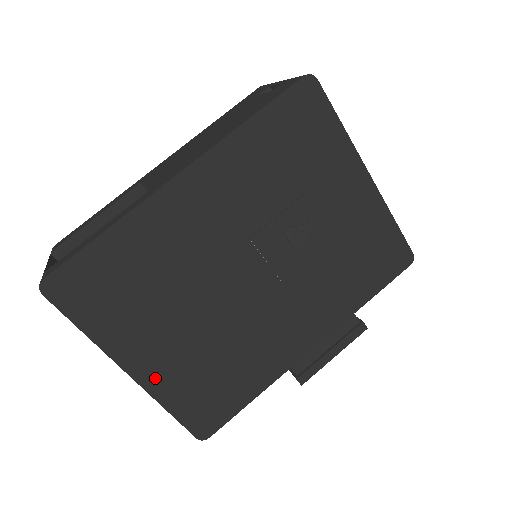
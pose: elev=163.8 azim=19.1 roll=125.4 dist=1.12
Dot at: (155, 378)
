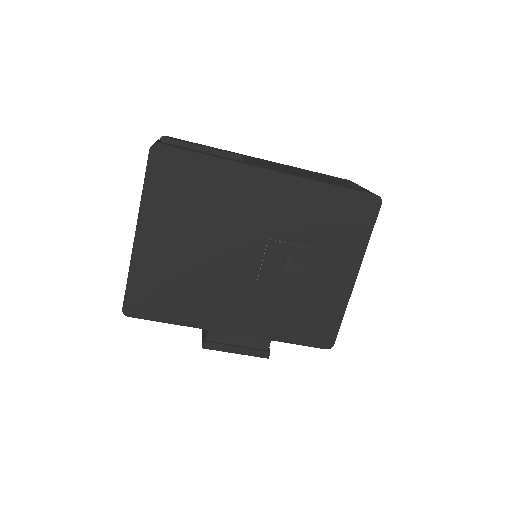
Dot at: (144, 252)
